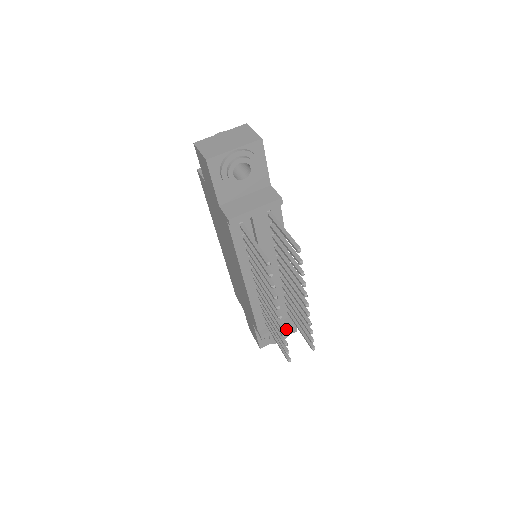
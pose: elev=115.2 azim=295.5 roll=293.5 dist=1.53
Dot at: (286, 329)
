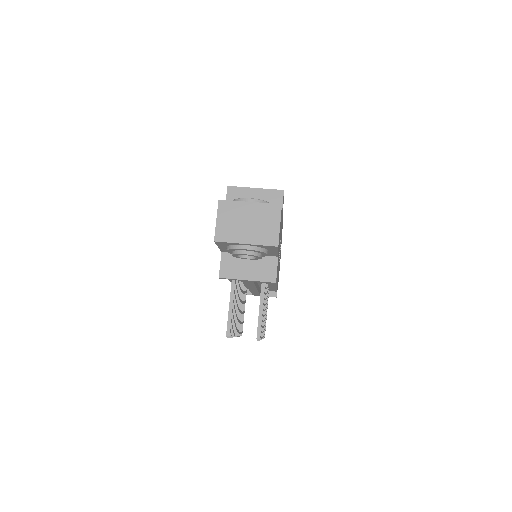
Dot at: occluded
